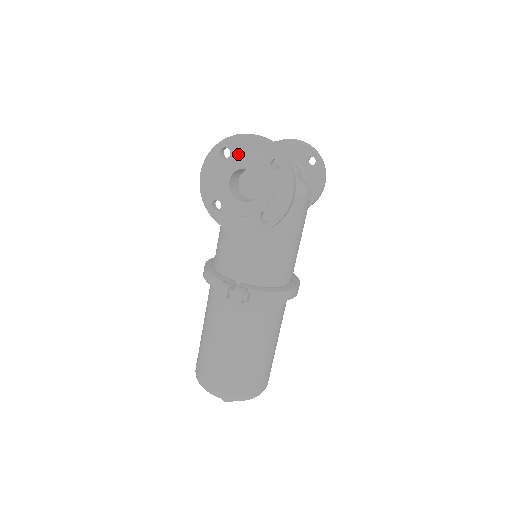
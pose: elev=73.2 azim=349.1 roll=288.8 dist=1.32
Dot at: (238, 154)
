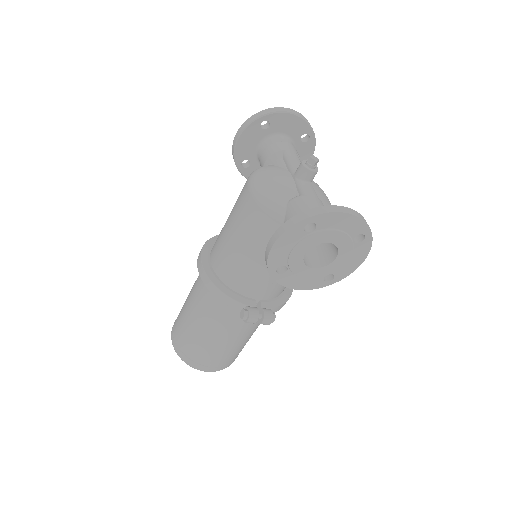
Dot at: (326, 231)
